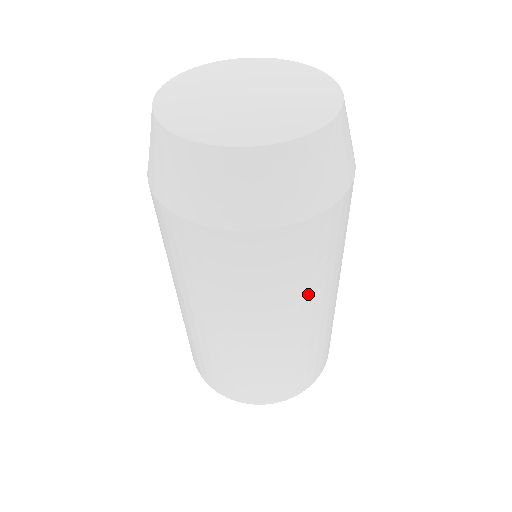
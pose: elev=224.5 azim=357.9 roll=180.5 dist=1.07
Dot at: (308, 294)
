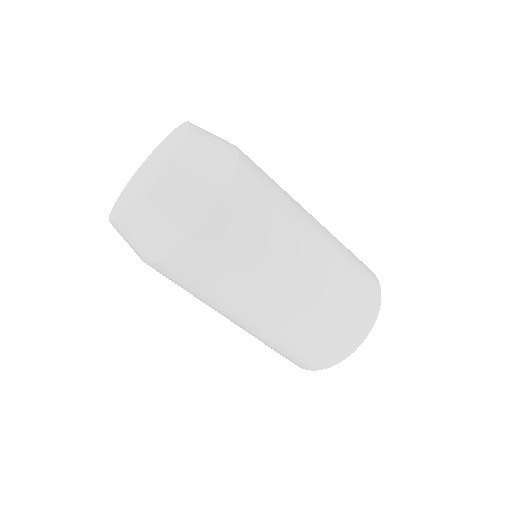
Dot at: (220, 302)
